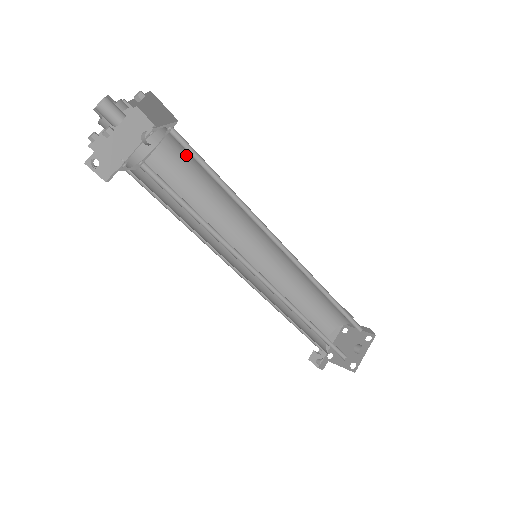
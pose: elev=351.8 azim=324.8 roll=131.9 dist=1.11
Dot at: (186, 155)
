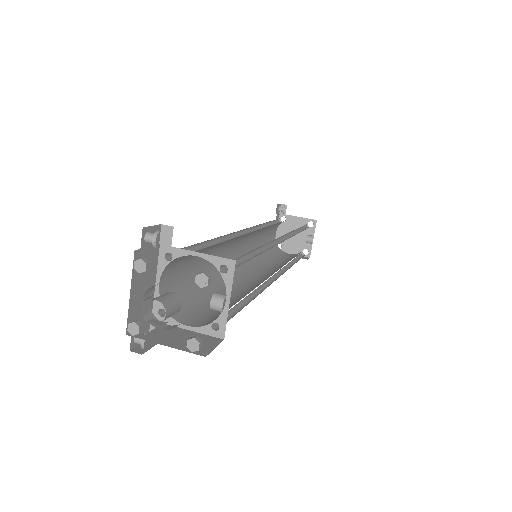
Dot at: occluded
